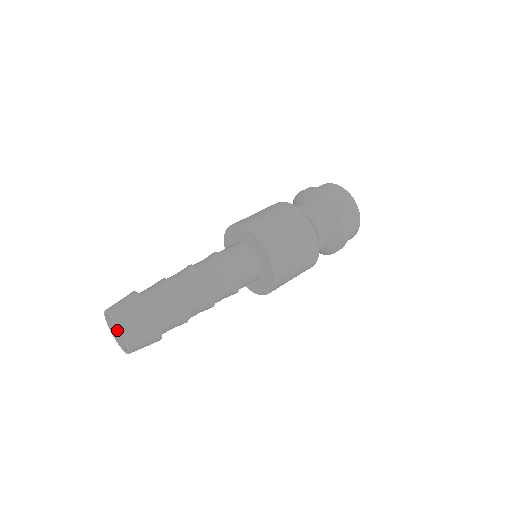
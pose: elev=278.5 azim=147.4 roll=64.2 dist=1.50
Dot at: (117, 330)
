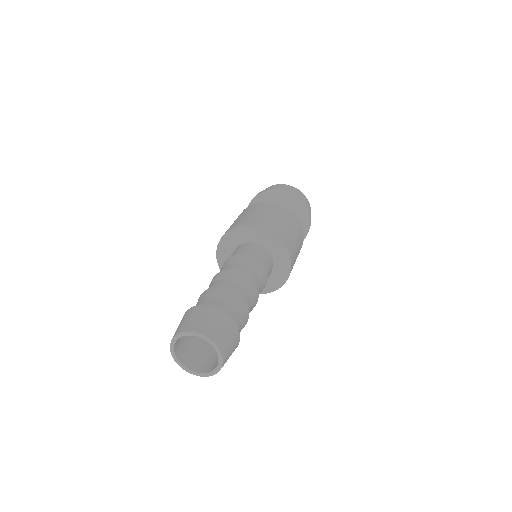
Dot at: (188, 363)
